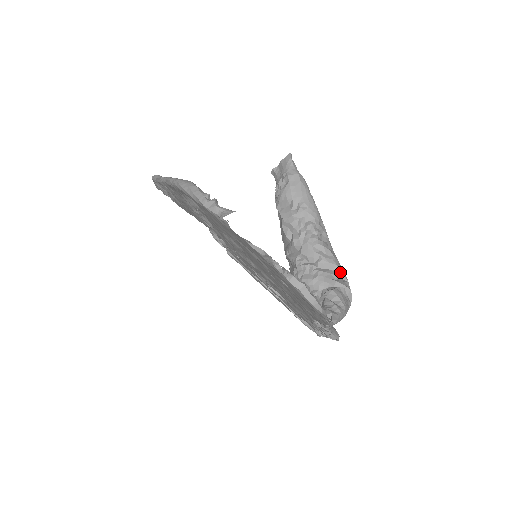
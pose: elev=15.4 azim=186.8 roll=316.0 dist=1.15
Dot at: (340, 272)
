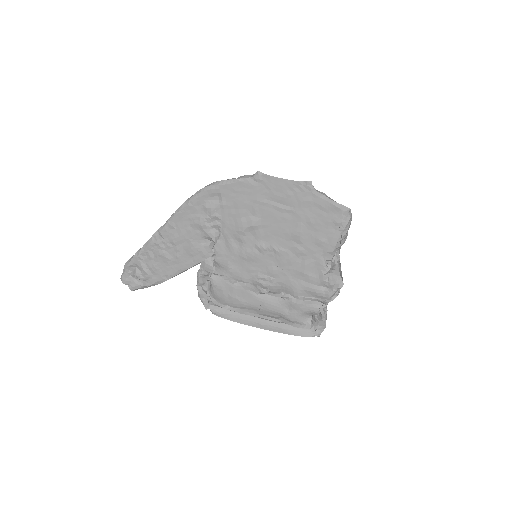
Dot at: occluded
